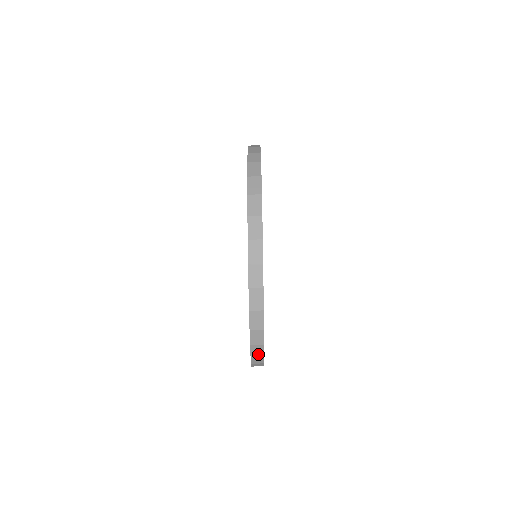
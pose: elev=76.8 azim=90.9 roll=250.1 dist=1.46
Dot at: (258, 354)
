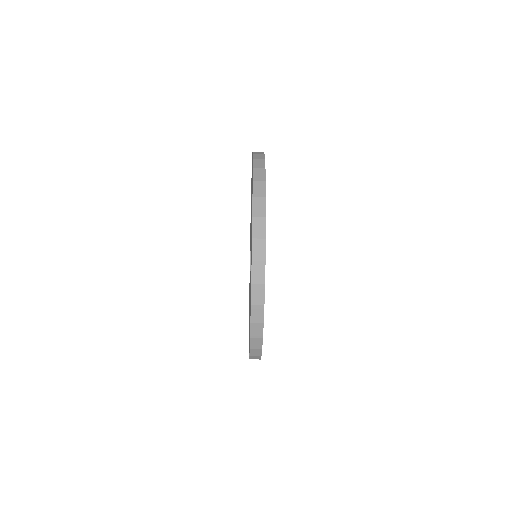
Dot at: occluded
